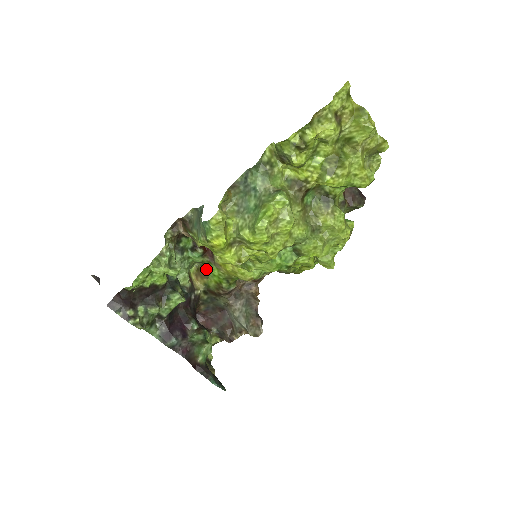
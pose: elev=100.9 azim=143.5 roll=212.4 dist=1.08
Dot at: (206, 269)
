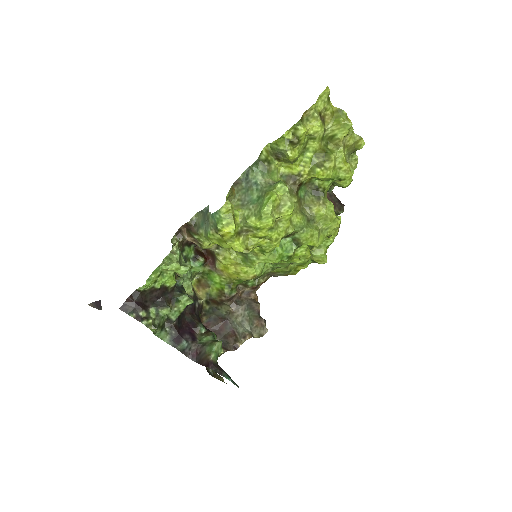
Dot at: (207, 279)
